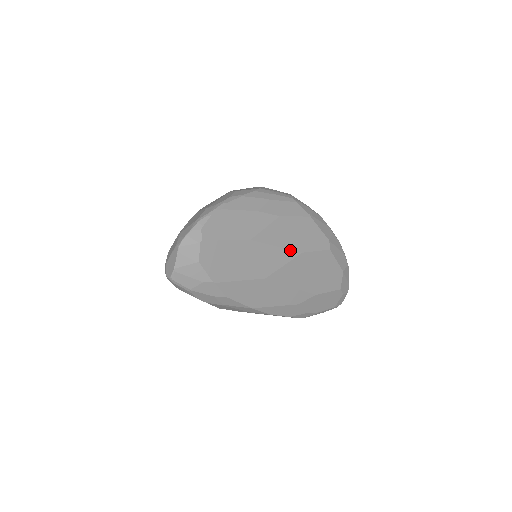
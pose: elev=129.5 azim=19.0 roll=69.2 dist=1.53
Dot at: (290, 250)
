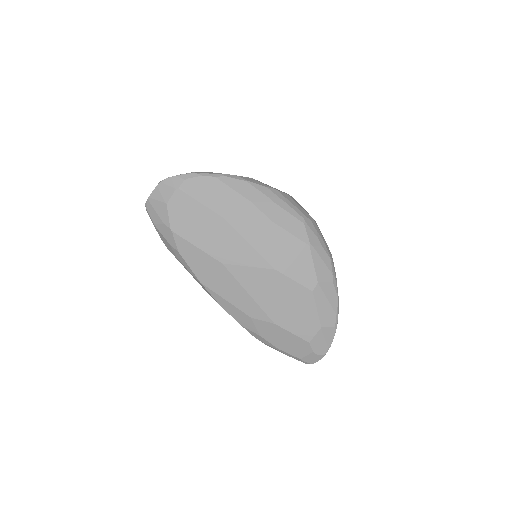
Dot at: (263, 257)
